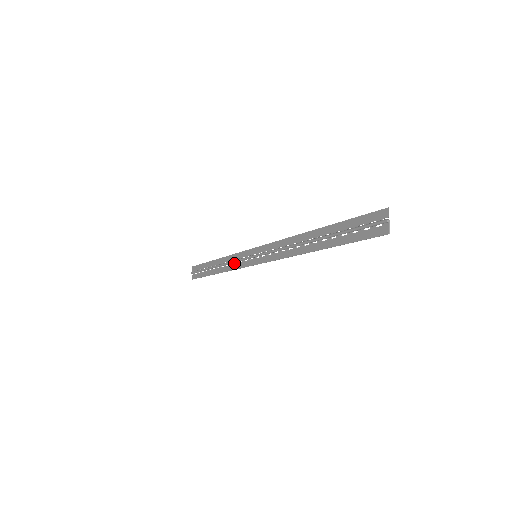
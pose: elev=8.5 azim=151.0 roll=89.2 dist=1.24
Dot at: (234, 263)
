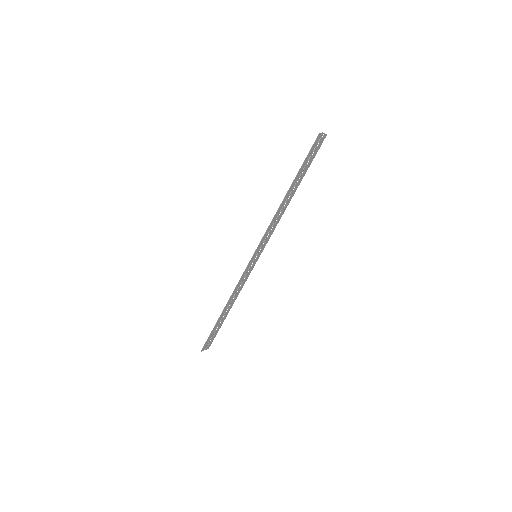
Dot at: (240, 284)
